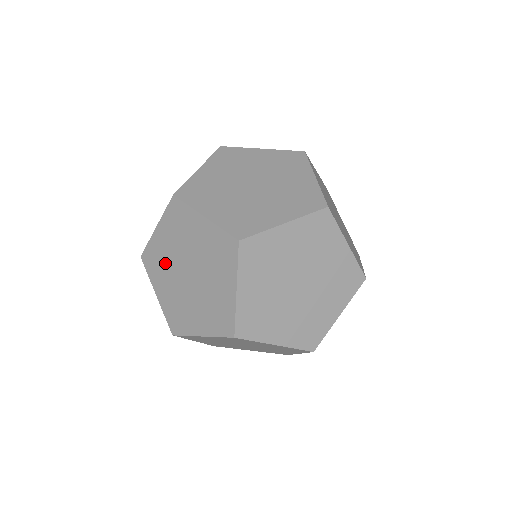
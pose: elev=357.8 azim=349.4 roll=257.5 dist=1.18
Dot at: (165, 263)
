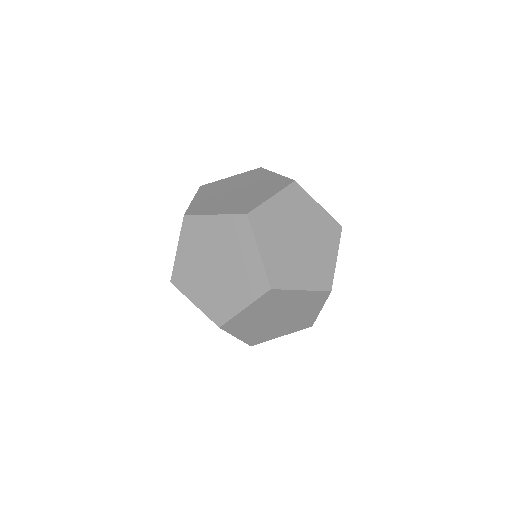
Dot at: (194, 272)
